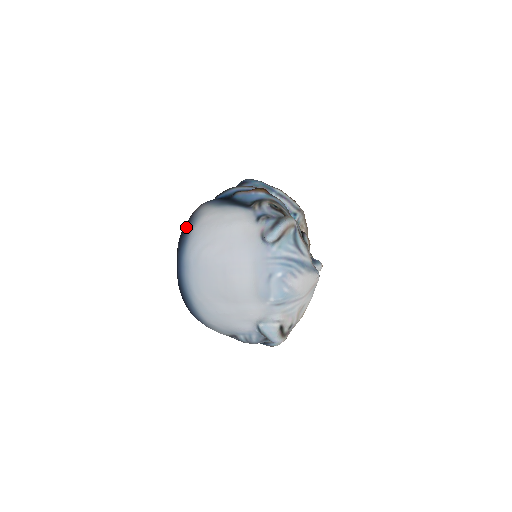
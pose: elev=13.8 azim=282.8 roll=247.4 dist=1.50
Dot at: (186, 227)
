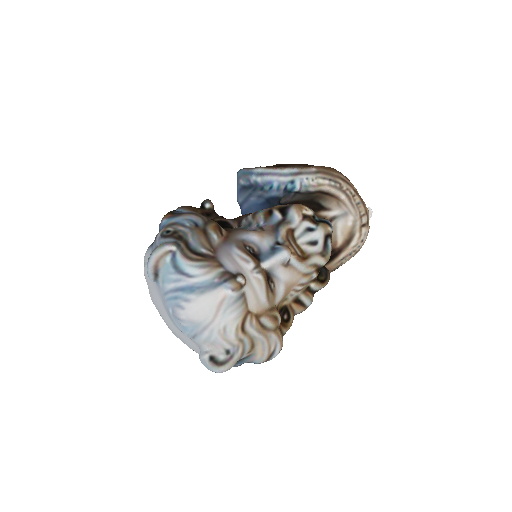
Dot at: occluded
